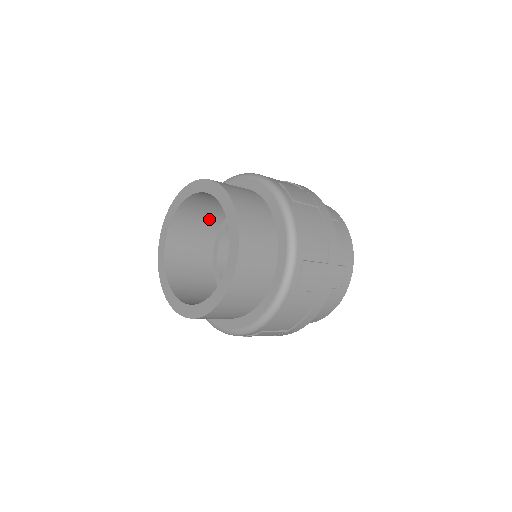
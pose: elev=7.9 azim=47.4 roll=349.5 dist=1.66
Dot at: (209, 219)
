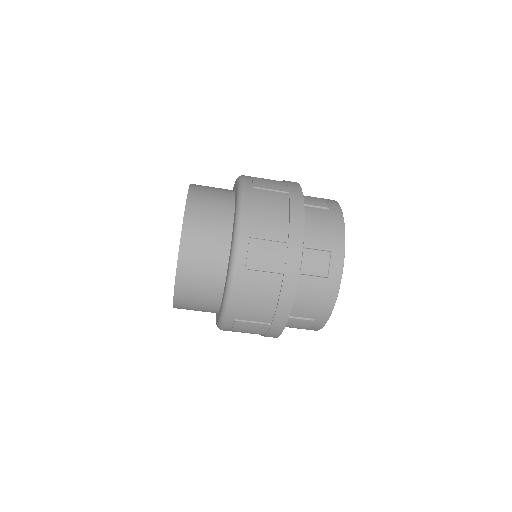
Dot at: occluded
